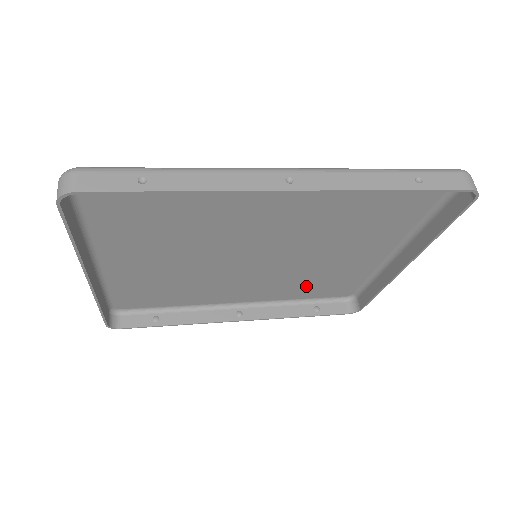
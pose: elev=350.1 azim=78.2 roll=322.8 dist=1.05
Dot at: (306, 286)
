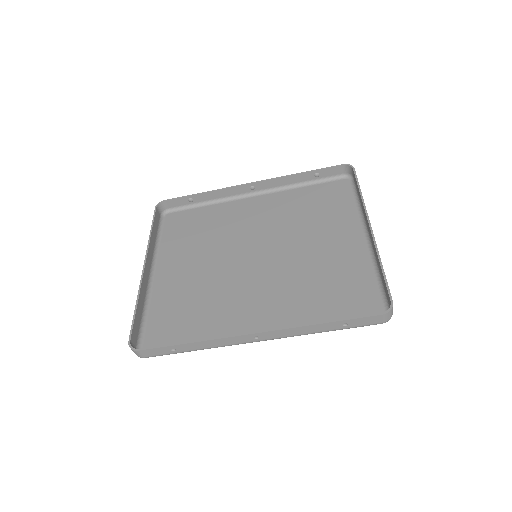
Dot at: (319, 300)
